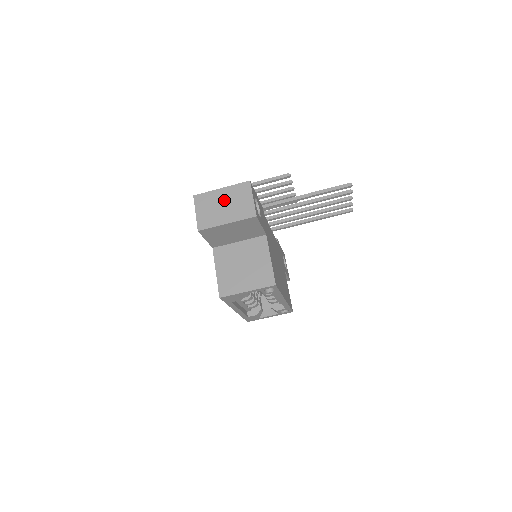
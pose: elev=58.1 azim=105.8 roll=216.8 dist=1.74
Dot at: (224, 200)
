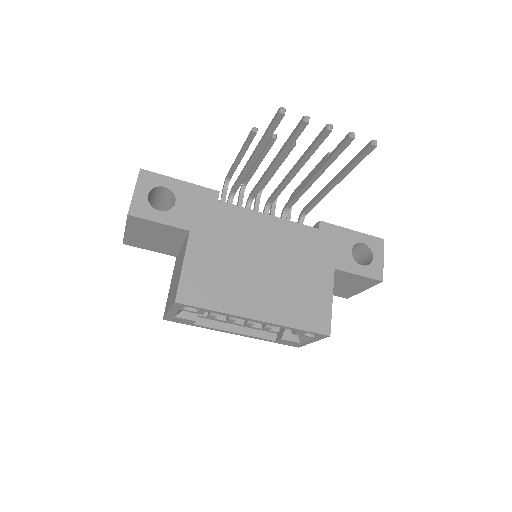
Dot at: occluded
